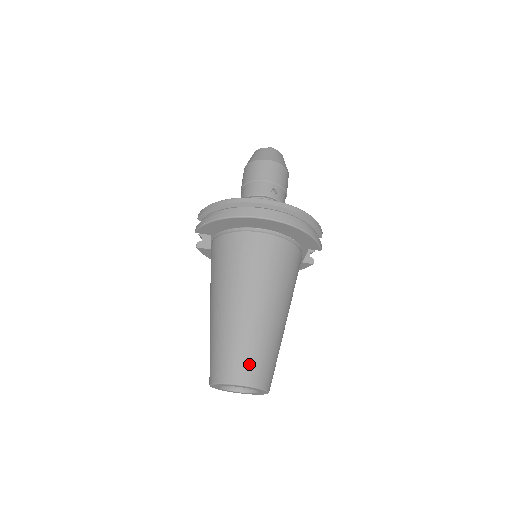
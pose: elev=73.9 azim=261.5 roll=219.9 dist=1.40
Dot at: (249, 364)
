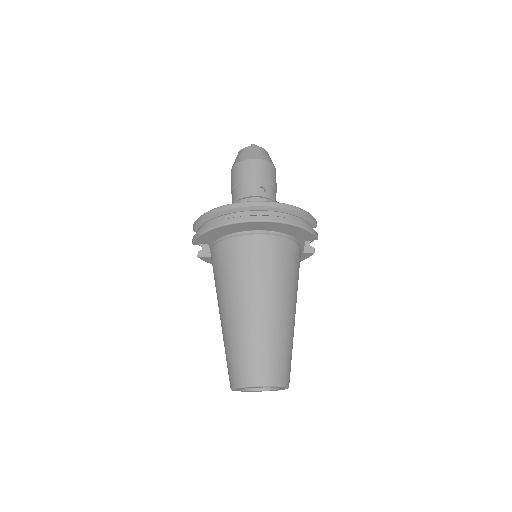
Dot at: (264, 365)
